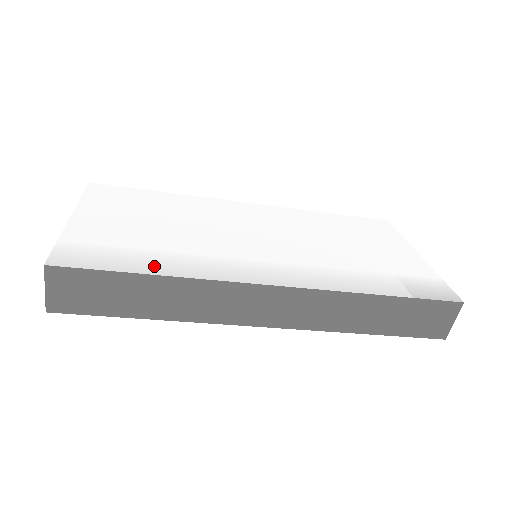
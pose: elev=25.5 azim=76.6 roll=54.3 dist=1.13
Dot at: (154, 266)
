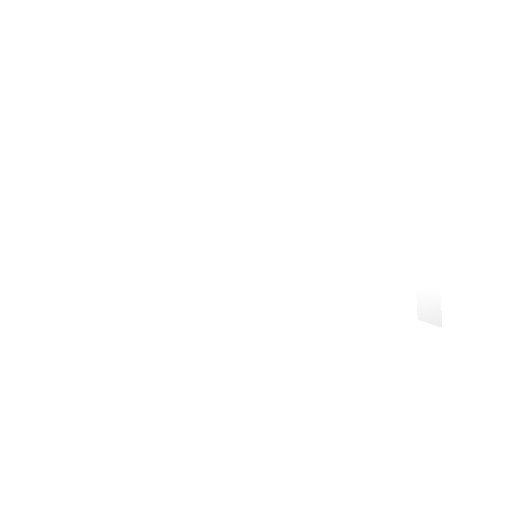
Dot at: (157, 355)
